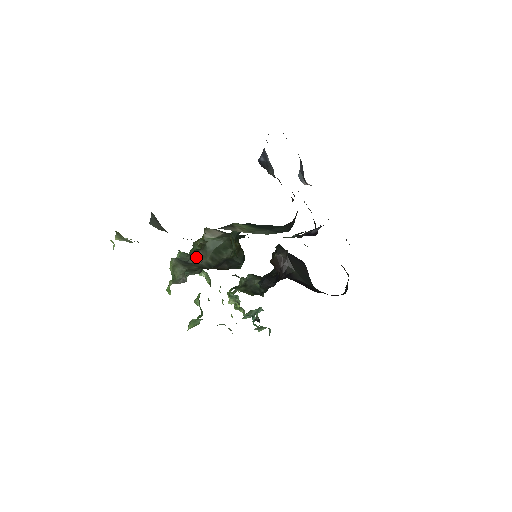
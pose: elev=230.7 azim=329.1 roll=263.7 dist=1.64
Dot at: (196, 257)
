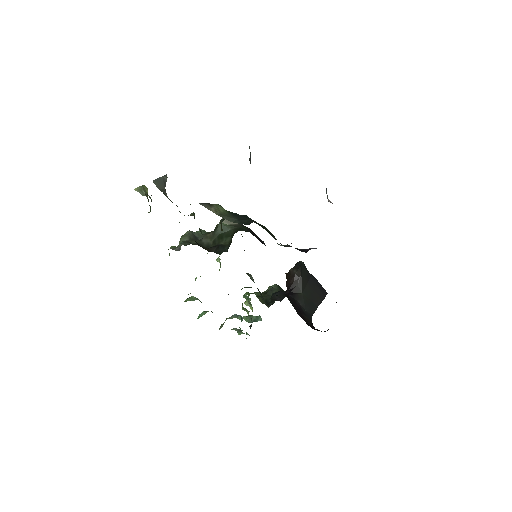
Dot at: (206, 236)
